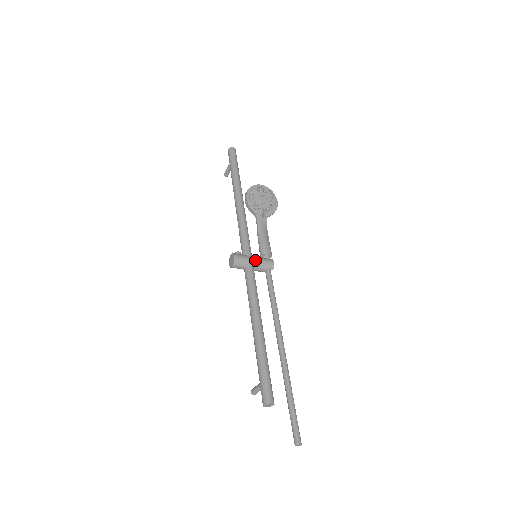
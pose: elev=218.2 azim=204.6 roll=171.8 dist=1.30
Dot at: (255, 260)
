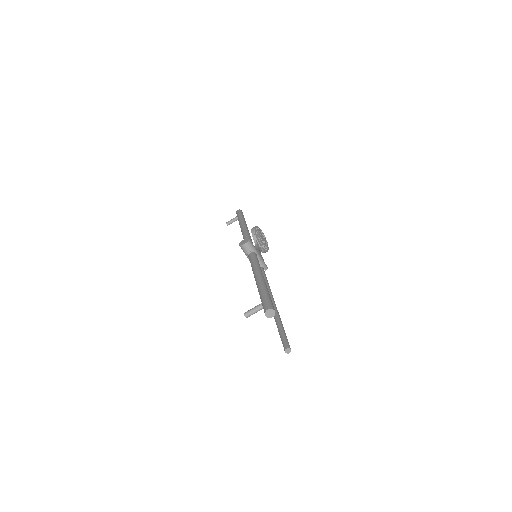
Dot at: occluded
